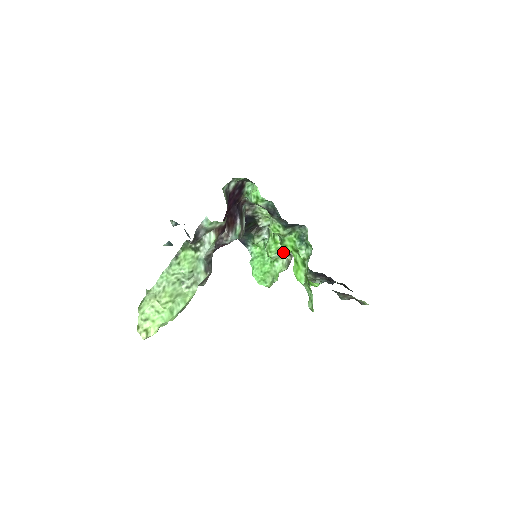
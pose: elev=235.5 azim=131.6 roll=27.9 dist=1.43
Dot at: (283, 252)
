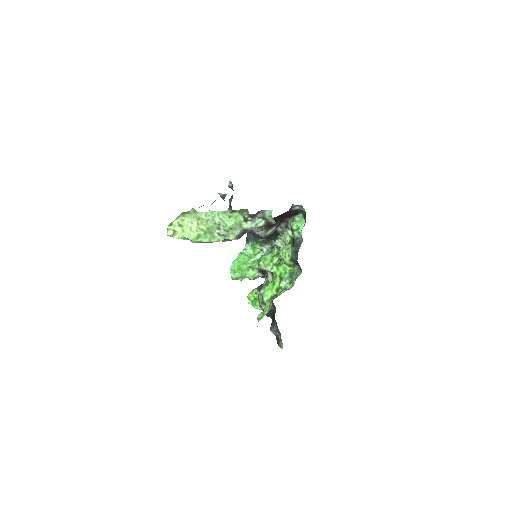
Dot at: (272, 271)
